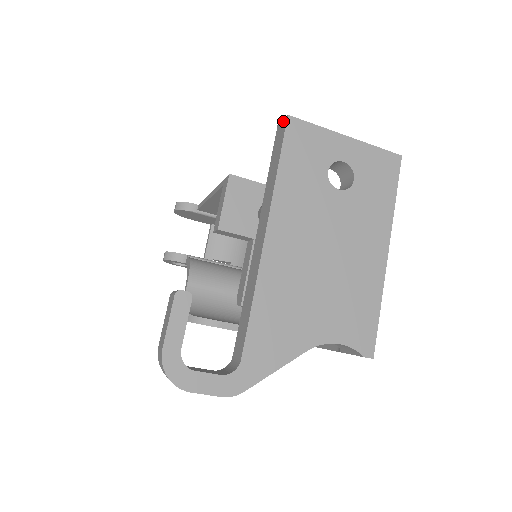
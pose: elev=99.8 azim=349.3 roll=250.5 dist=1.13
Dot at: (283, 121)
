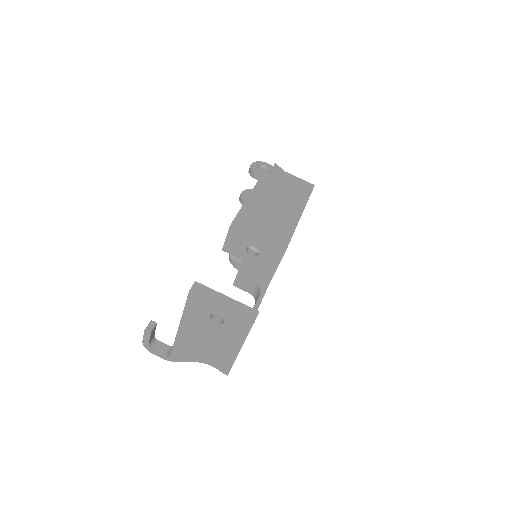
Dot at: (191, 288)
